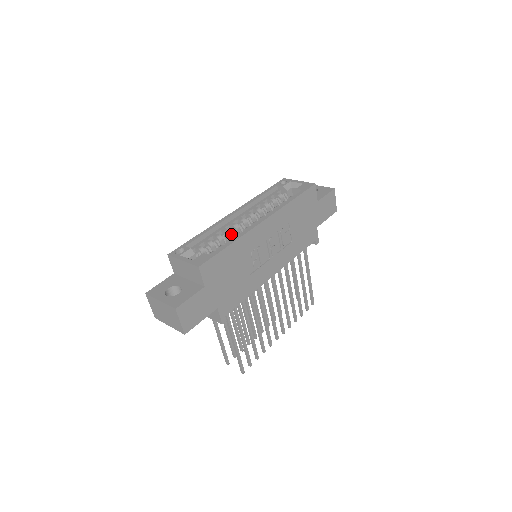
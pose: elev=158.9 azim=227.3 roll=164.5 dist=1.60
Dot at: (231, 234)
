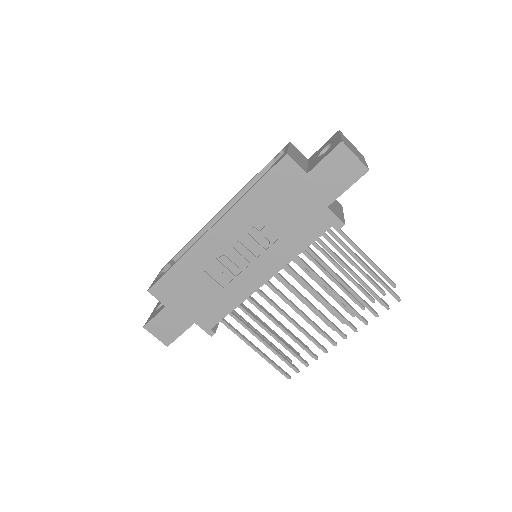
Dot at: occluded
